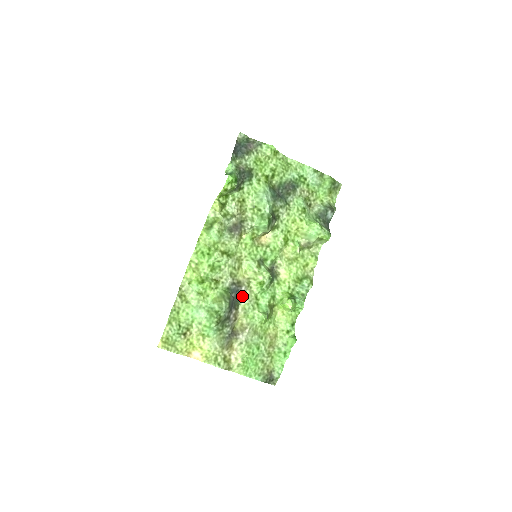
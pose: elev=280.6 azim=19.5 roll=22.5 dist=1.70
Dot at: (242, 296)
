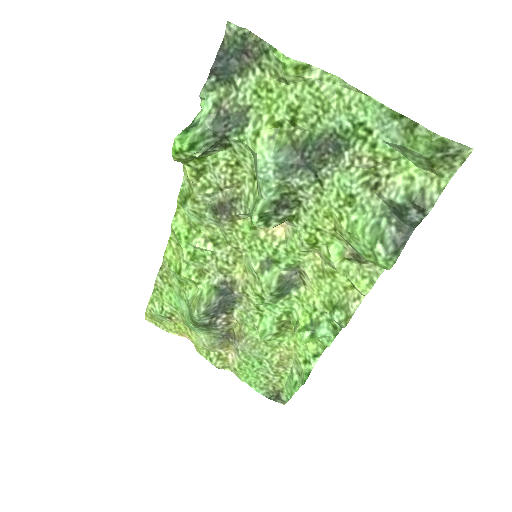
Dot at: (237, 300)
